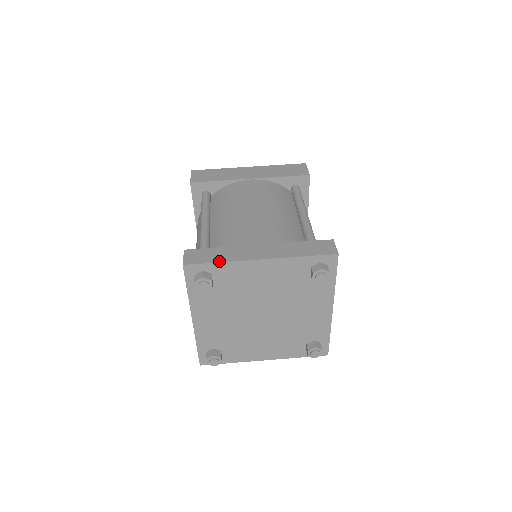
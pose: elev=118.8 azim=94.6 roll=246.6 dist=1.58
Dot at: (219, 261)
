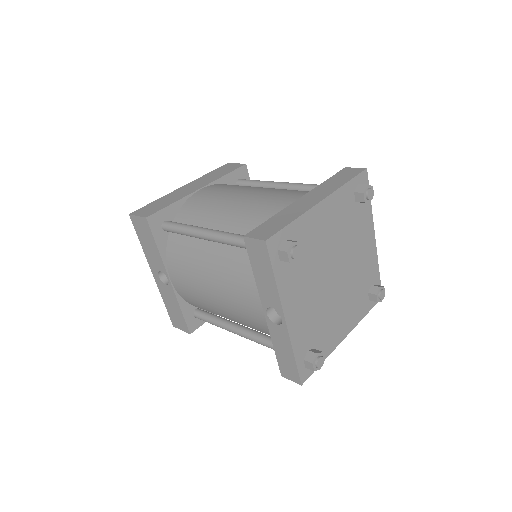
Dot at: (292, 220)
